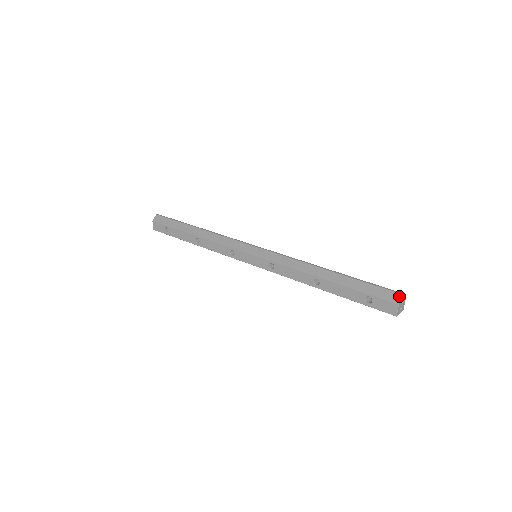
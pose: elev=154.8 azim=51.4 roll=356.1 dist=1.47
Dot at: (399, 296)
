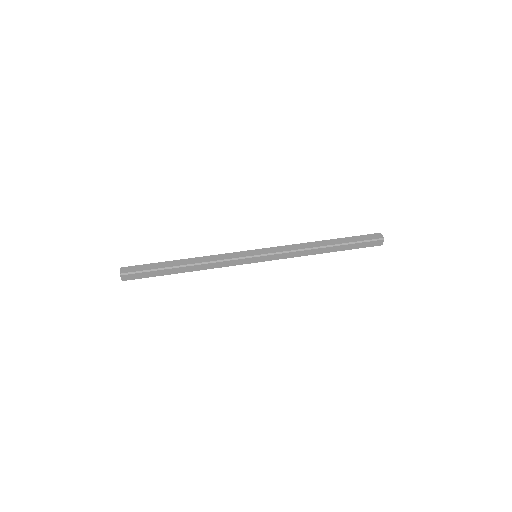
Dot at: (382, 242)
